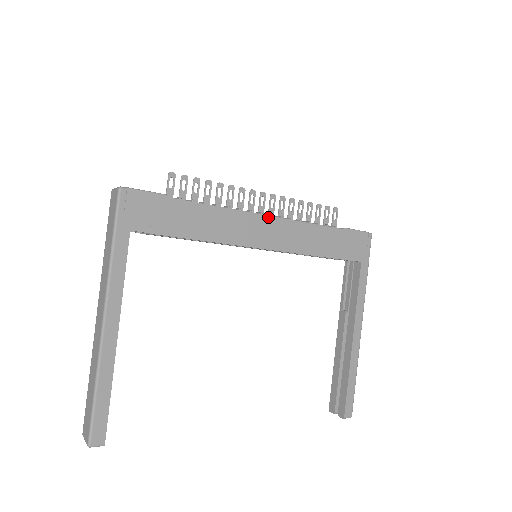
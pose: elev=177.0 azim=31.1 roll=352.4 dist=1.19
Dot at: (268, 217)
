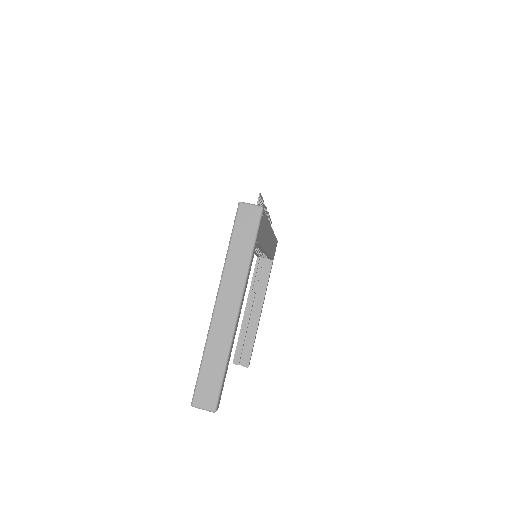
Dot at: (272, 230)
